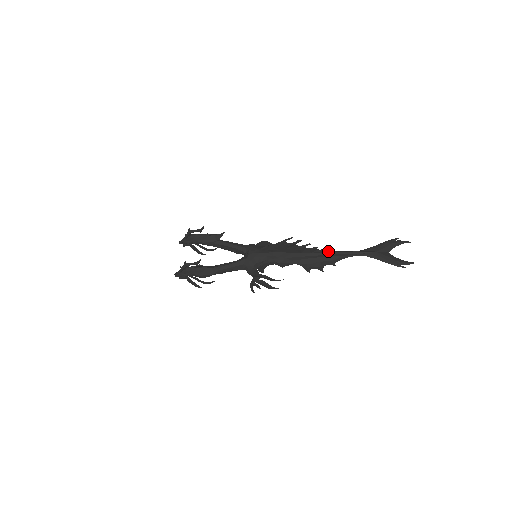
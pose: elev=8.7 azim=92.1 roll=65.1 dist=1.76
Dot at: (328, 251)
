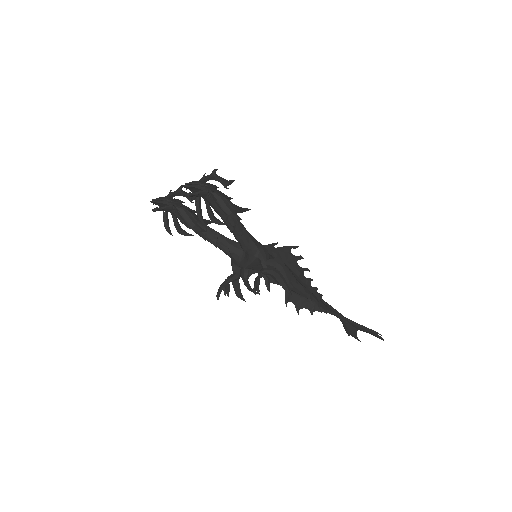
Dot at: (318, 293)
